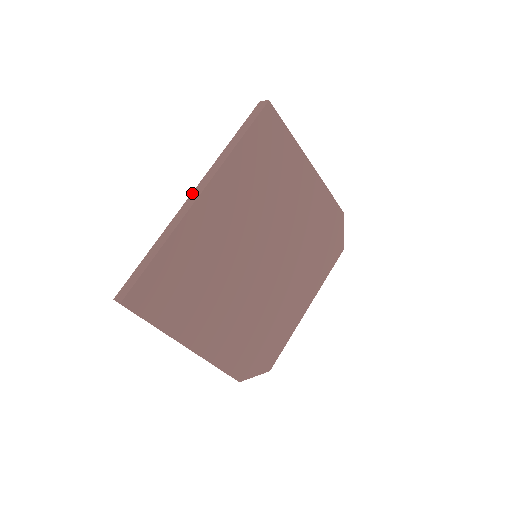
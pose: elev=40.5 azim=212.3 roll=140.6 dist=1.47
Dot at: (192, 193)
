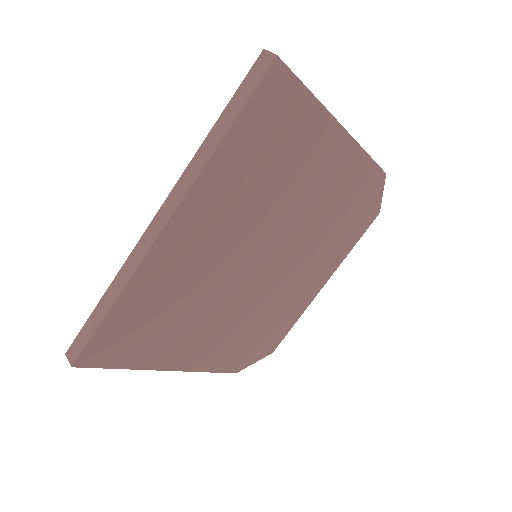
Dot at: (157, 214)
